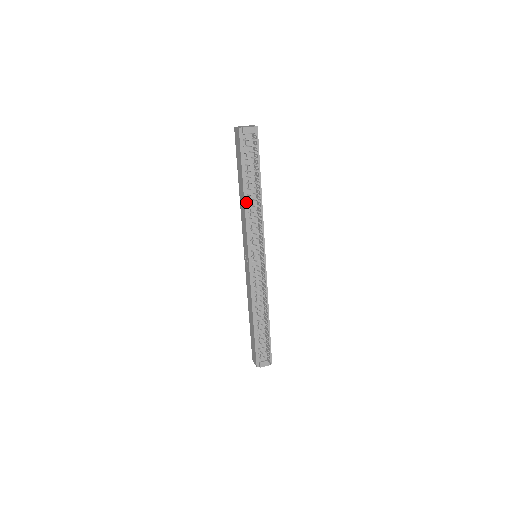
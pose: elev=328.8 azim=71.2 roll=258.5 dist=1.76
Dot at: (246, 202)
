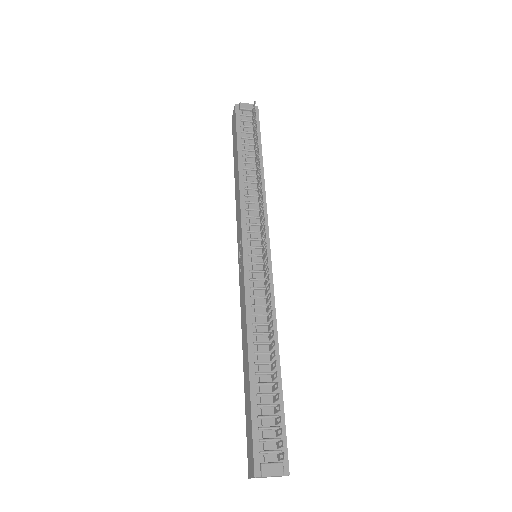
Dot at: (241, 177)
